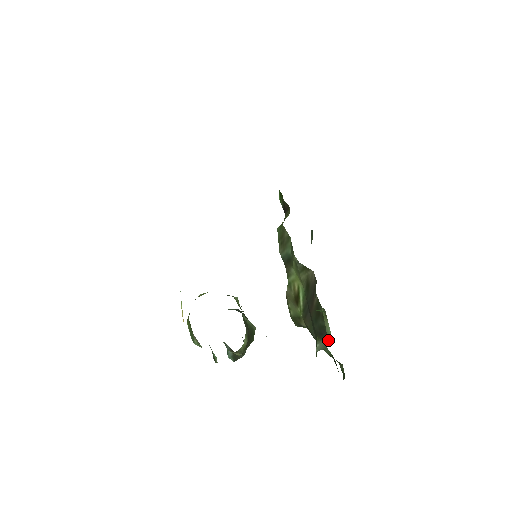
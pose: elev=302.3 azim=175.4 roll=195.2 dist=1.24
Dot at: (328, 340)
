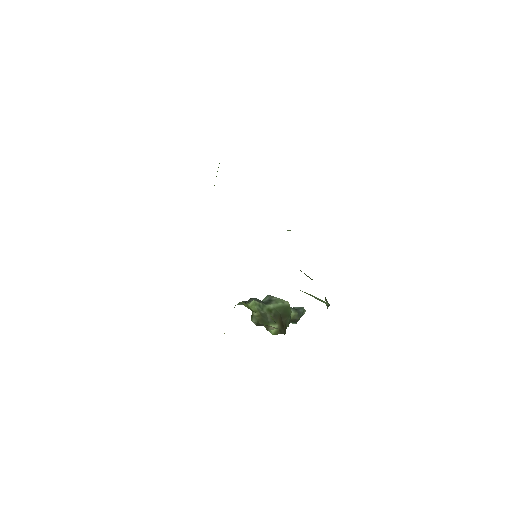
Dot at: occluded
